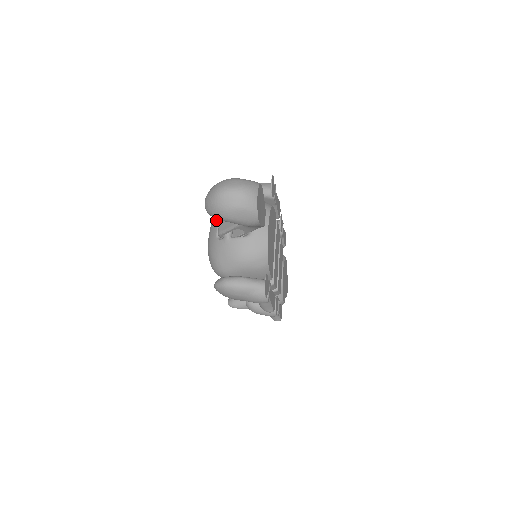
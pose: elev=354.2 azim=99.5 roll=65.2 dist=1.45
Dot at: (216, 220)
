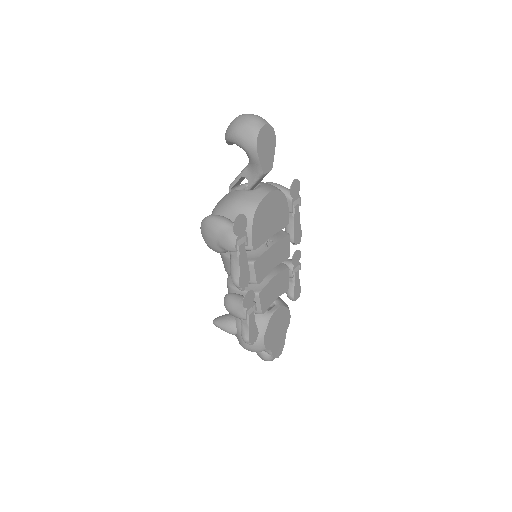
Dot at: occluded
